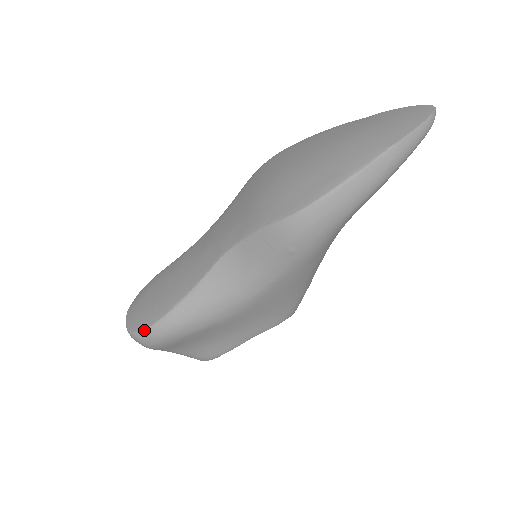
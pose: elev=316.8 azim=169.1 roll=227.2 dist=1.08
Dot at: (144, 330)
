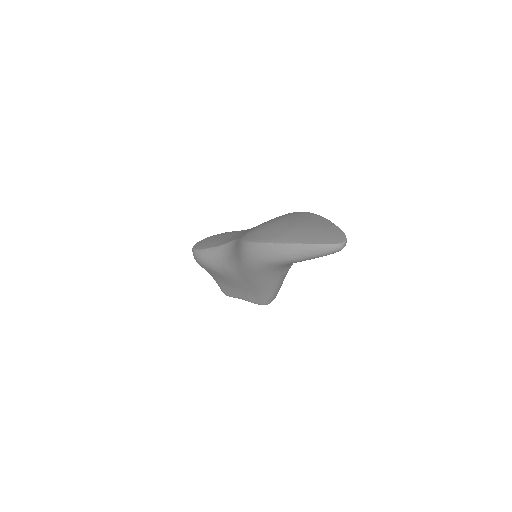
Dot at: (194, 249)
